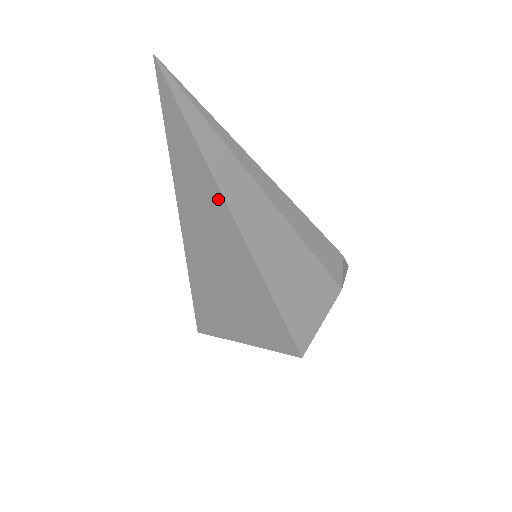
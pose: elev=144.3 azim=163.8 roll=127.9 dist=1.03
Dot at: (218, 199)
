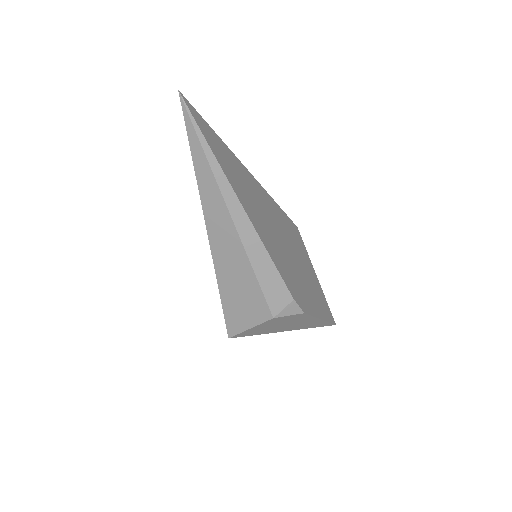
Dot at: (199, 192)
